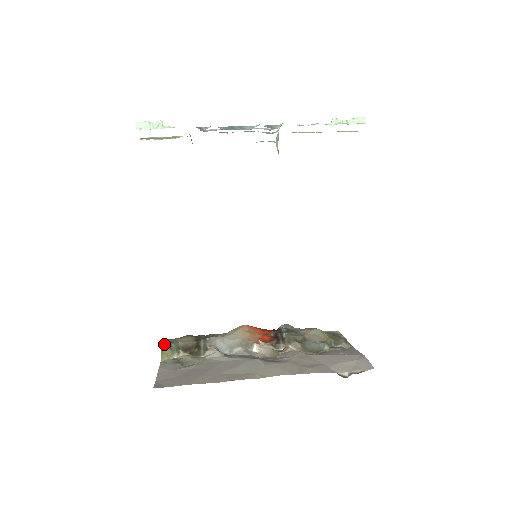
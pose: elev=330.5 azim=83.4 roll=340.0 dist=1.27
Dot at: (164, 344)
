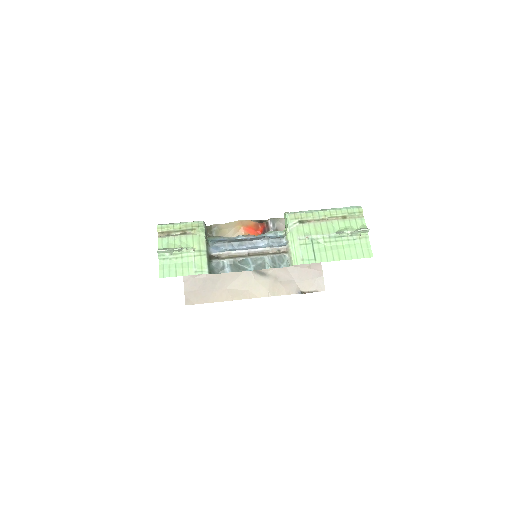
Dot at: occluded
